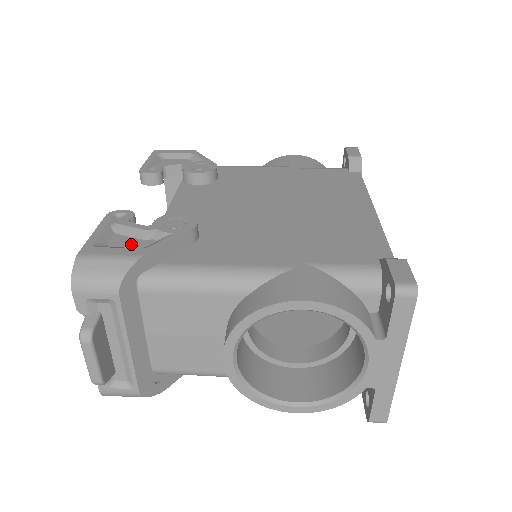
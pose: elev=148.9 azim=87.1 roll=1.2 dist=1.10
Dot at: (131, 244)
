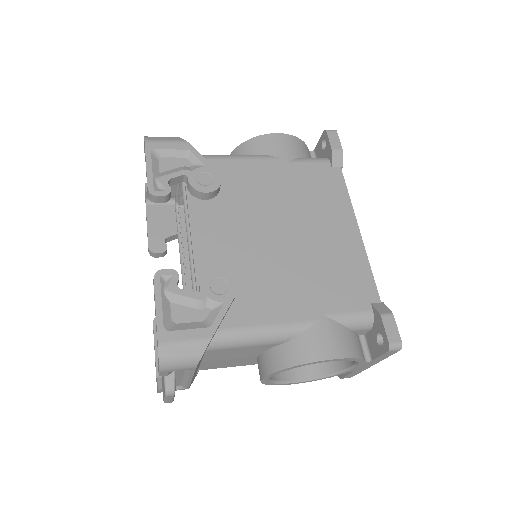
Dot at: (192, 317)
